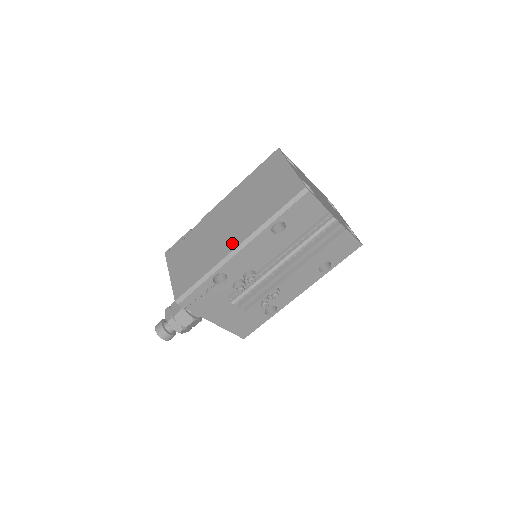
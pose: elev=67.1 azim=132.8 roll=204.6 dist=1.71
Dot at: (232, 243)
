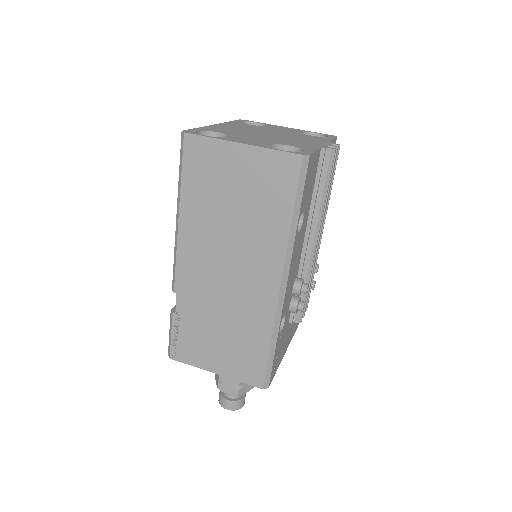
Dot at: (267, 287)
